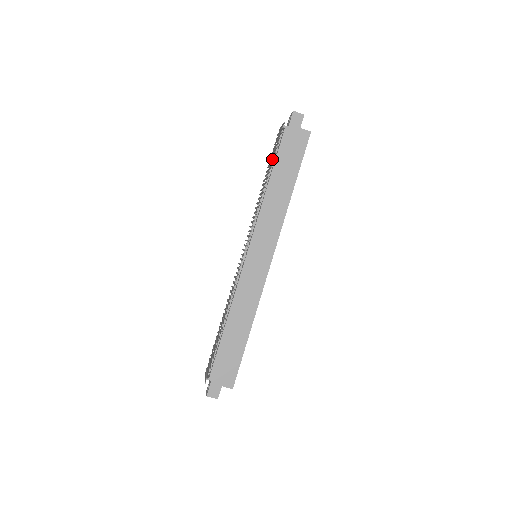
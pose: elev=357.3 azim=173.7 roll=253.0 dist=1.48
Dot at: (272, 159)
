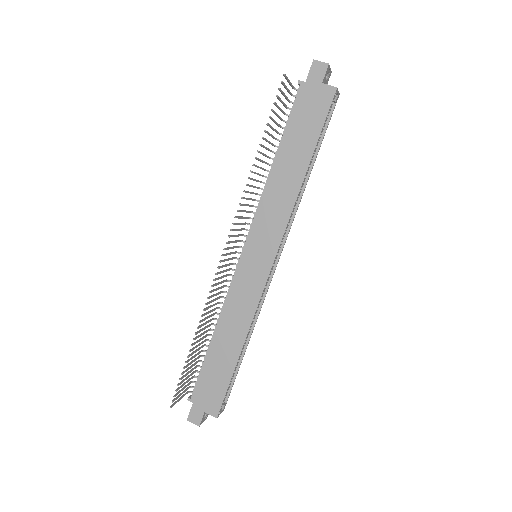
Dot at: (270, 127)
